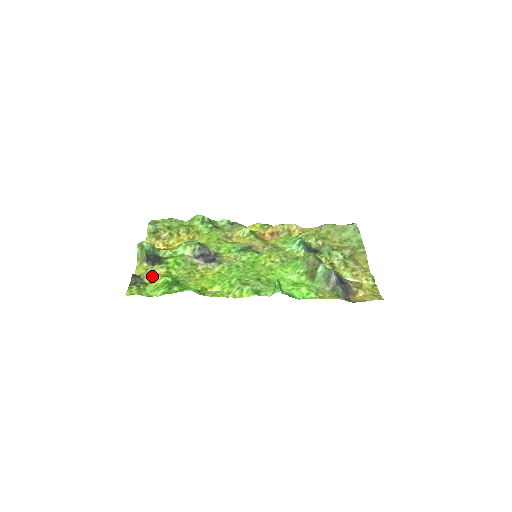
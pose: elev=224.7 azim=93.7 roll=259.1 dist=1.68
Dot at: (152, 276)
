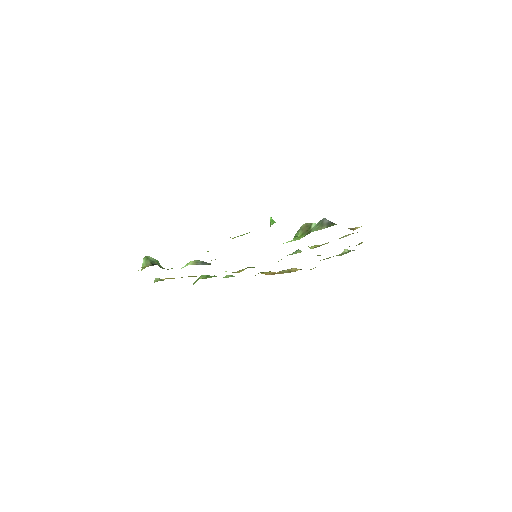
Dot at: (155, 262)
